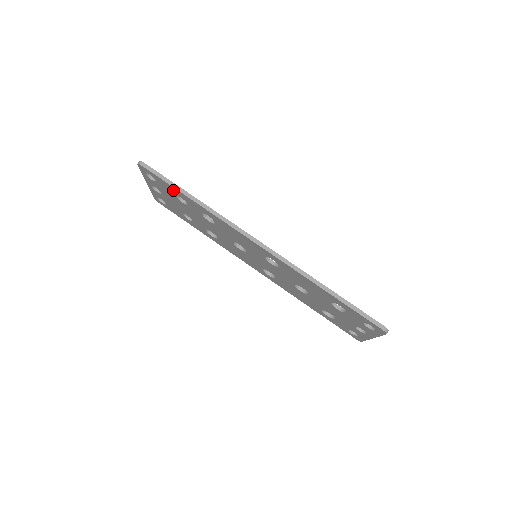
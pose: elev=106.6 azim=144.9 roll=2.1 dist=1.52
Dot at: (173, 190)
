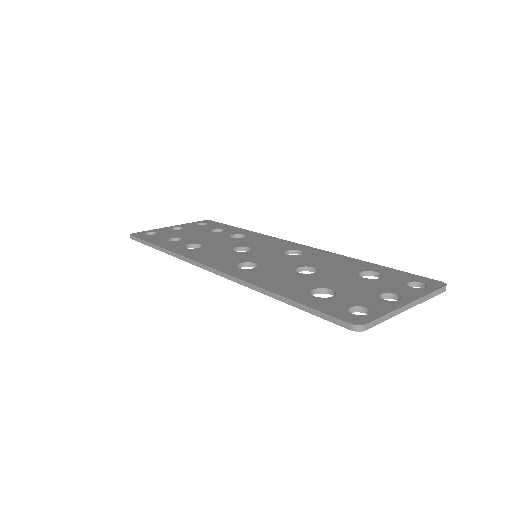
Dot at: occluded
